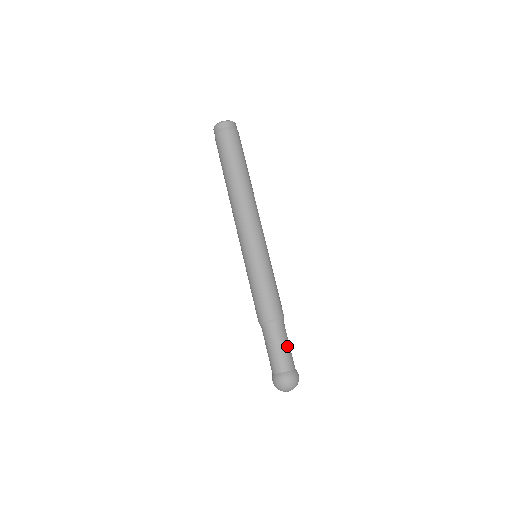
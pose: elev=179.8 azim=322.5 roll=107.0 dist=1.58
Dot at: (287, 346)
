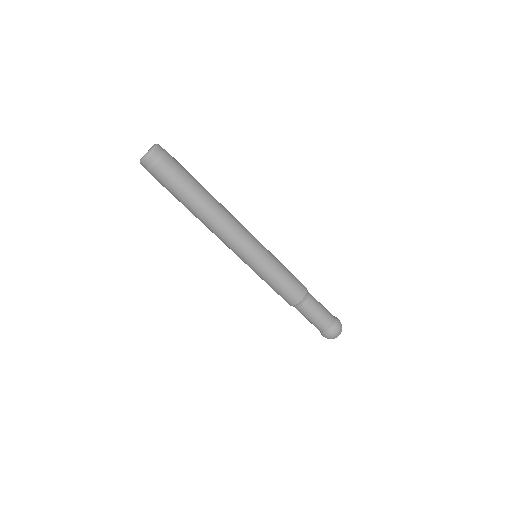
Dot at: (321, 310)
